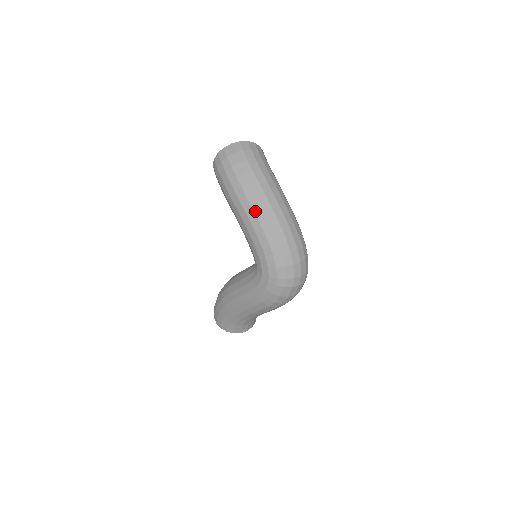
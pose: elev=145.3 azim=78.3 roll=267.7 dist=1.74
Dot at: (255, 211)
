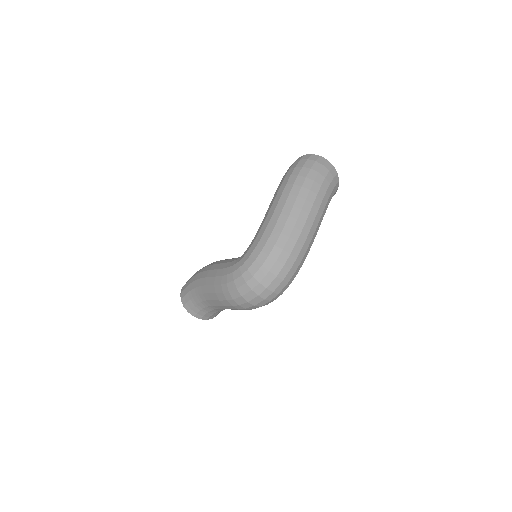
Dot at: (285, 207)
